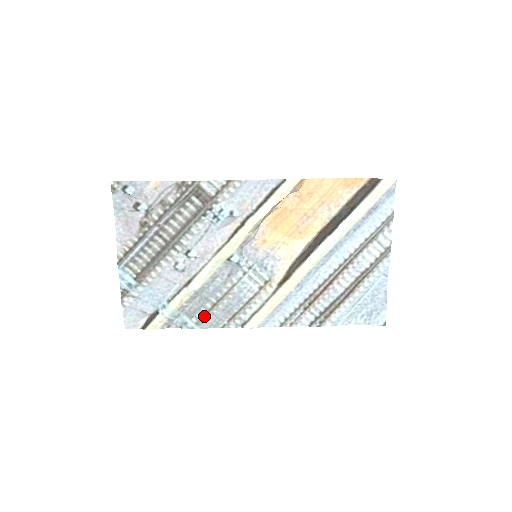
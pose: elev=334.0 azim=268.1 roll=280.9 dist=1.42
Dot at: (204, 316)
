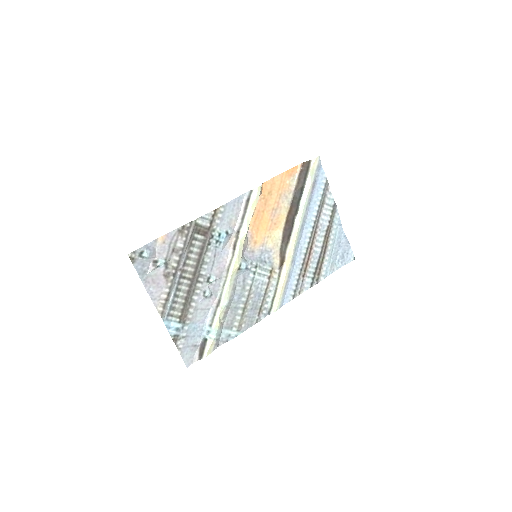
Dot at: (240, 322)
